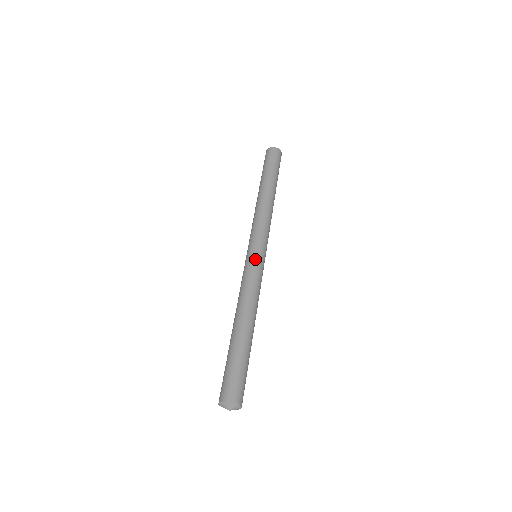
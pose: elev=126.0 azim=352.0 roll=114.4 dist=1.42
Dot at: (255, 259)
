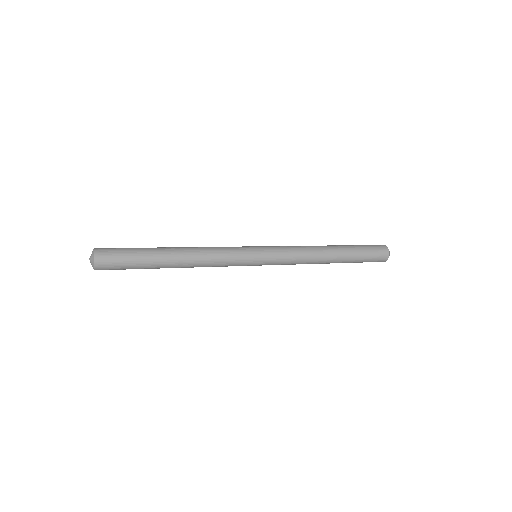
Dot at: (248, 249)
